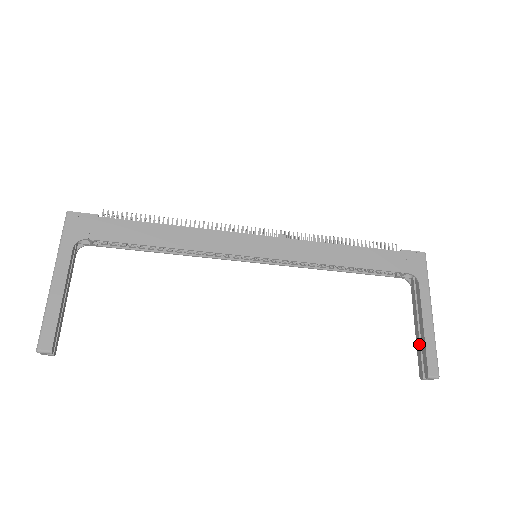
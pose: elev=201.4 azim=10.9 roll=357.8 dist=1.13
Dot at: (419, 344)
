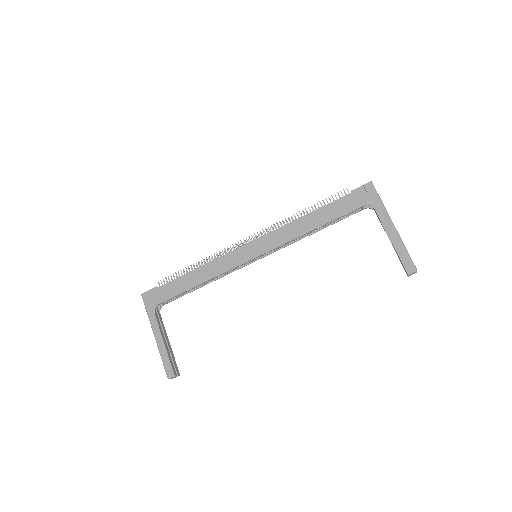
Dot at: occluded
